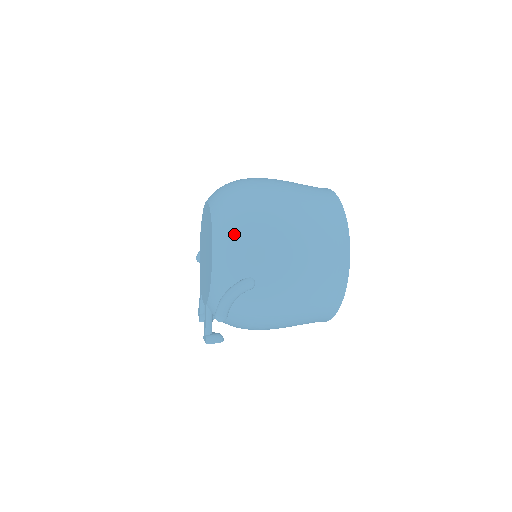
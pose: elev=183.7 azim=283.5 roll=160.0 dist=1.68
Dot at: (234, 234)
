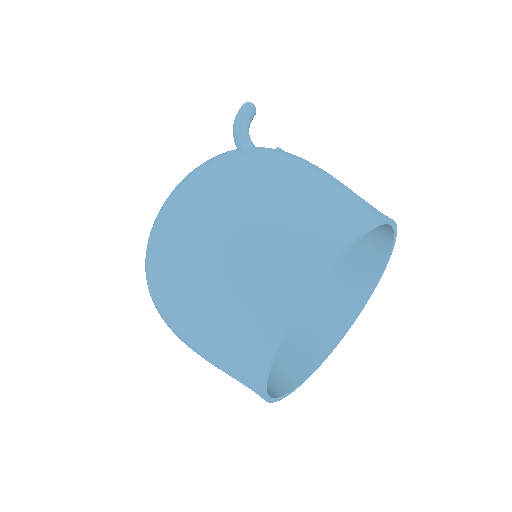
Dot at: occluded
